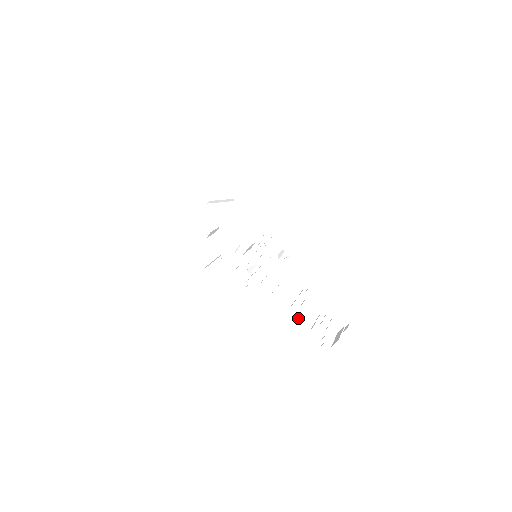
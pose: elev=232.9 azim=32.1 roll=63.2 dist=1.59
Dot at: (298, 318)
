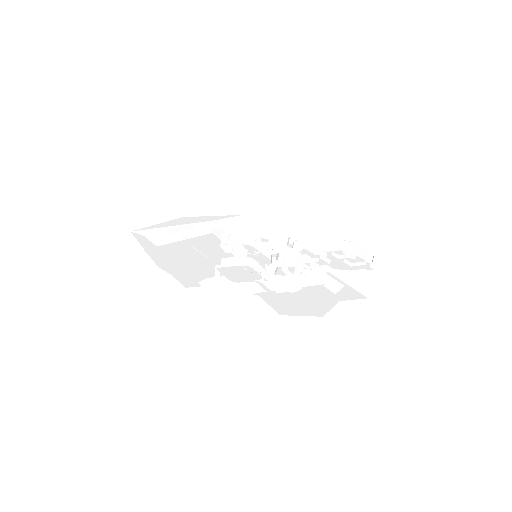
Dot at: (337, 268)
